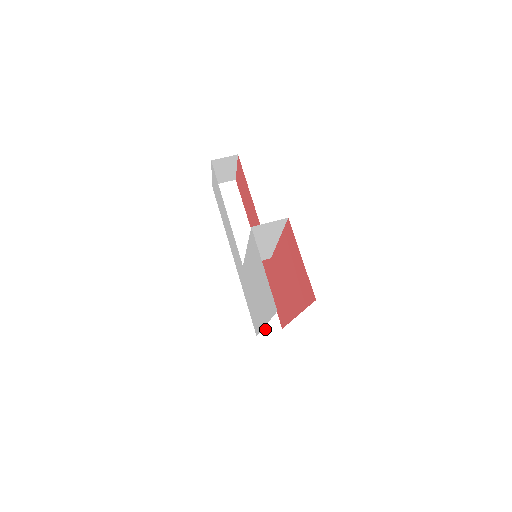
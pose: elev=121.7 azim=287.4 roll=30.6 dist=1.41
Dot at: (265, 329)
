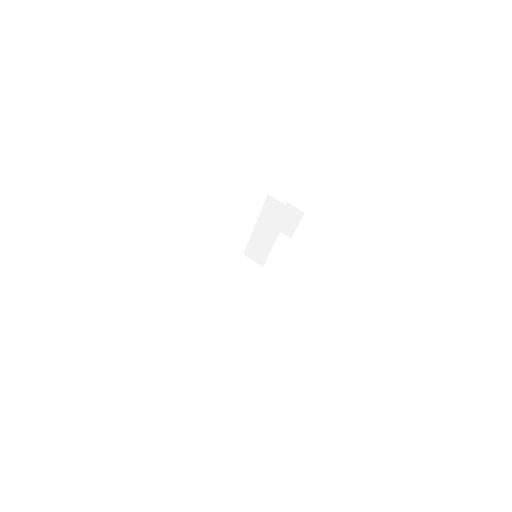
Dot at: (215, 315)
